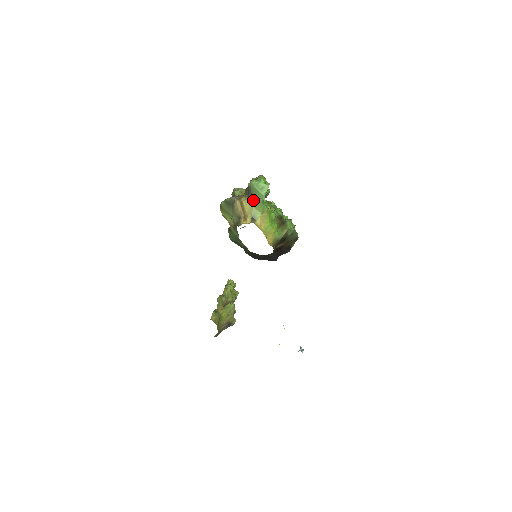
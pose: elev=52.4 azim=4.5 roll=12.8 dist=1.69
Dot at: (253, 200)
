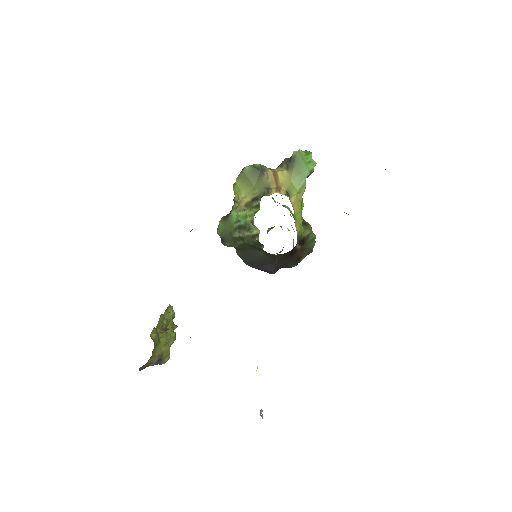
Dot at: (294, 172)
